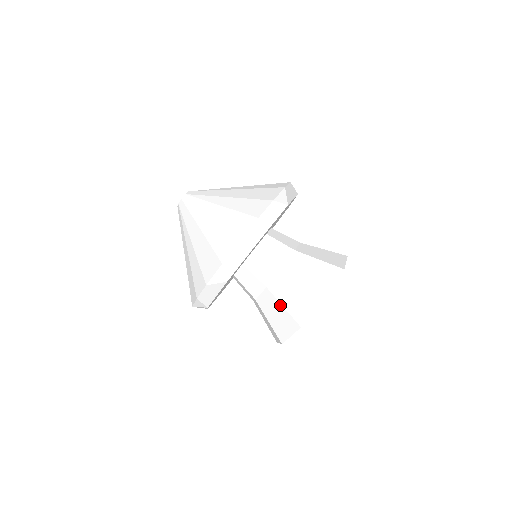
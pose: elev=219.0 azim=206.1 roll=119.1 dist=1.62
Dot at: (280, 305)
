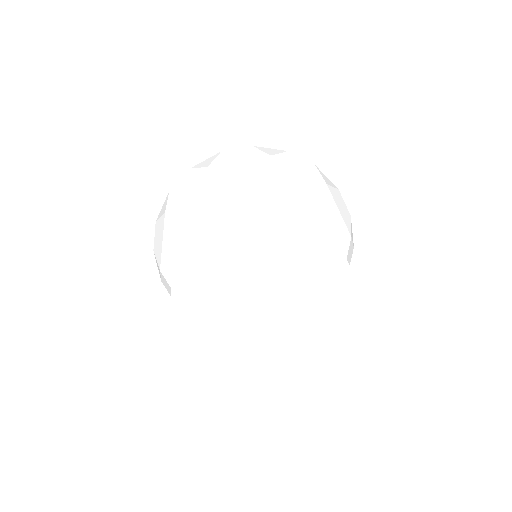
Dot at: occluded
